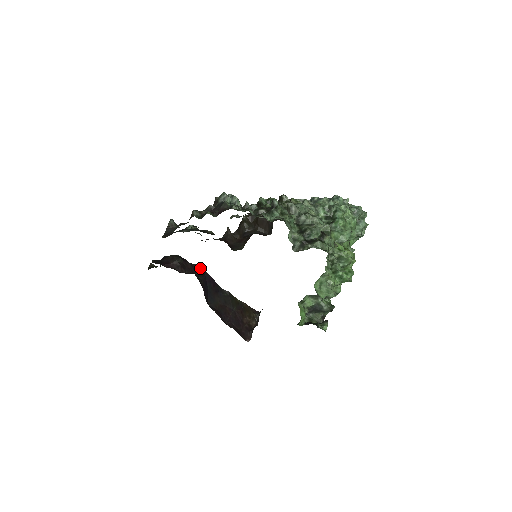
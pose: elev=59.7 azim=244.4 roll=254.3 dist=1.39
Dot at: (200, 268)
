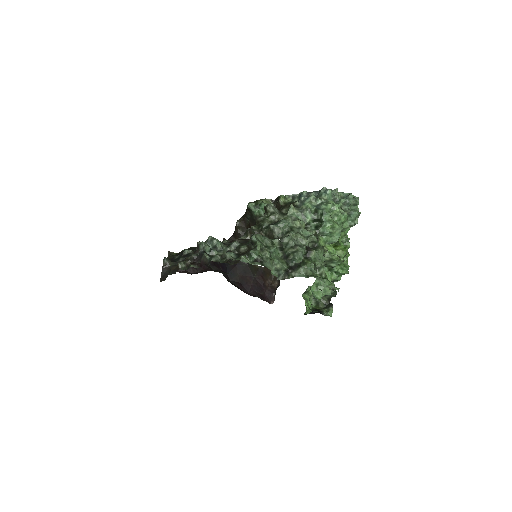
Dot at: occluded
